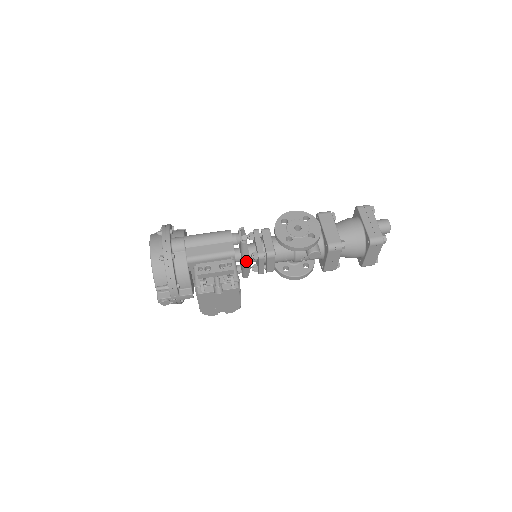
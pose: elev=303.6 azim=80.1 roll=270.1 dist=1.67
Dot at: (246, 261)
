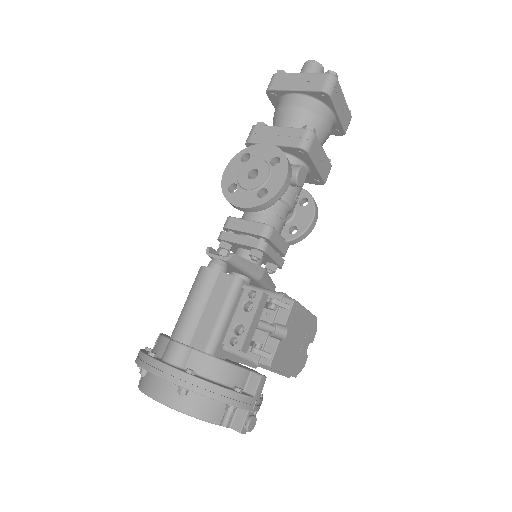
Dot at: (256, 272)
